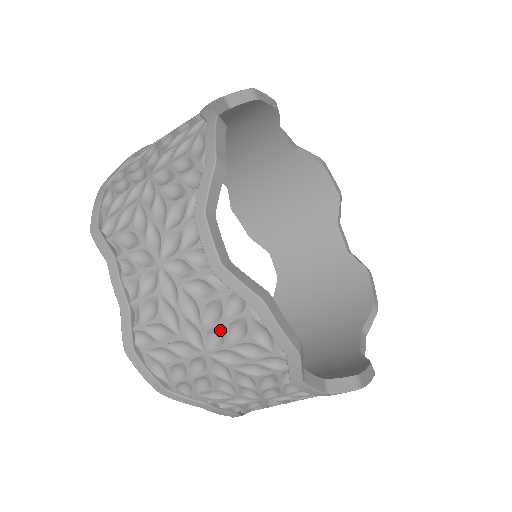
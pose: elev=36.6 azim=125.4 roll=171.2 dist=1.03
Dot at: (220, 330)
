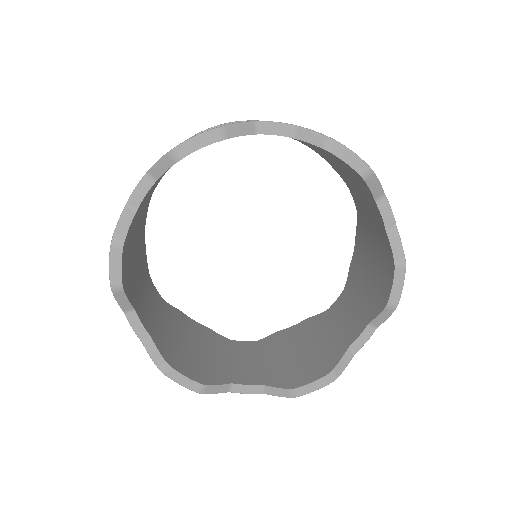
Dot at: occluded
